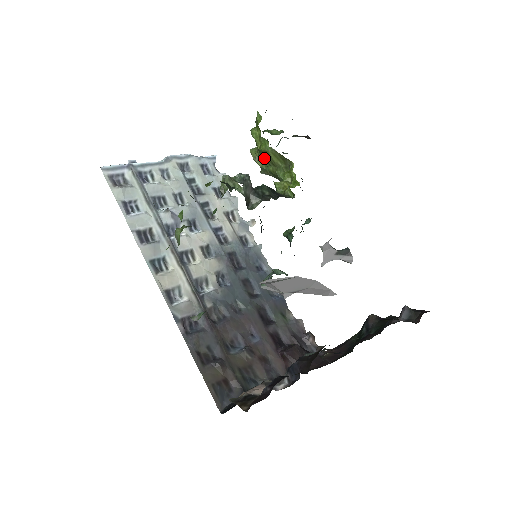
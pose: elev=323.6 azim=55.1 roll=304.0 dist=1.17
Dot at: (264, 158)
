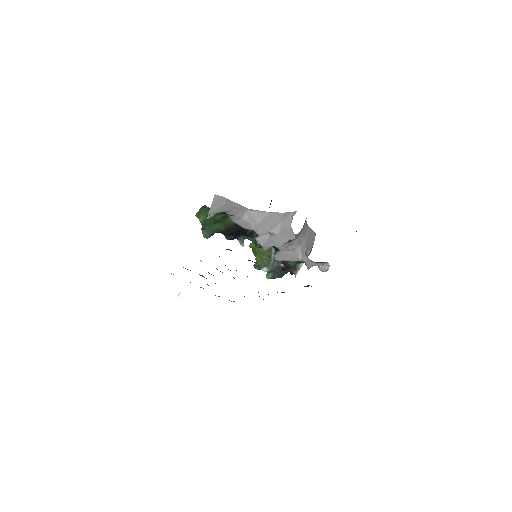
Dot at: (258, 251)
